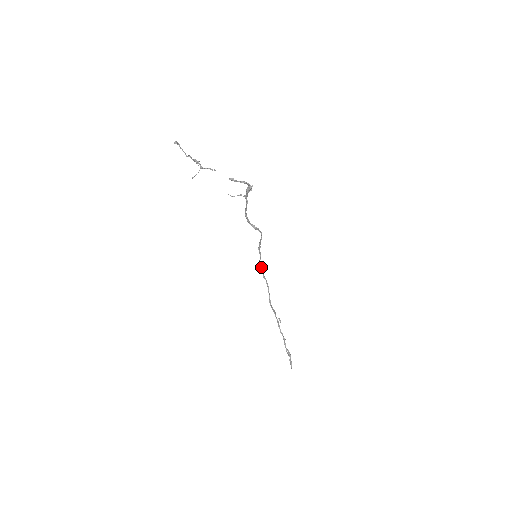
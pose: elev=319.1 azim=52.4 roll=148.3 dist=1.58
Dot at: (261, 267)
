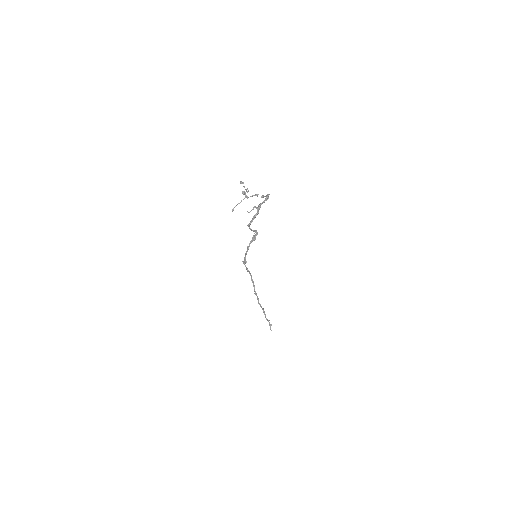
Dot at: occluded
